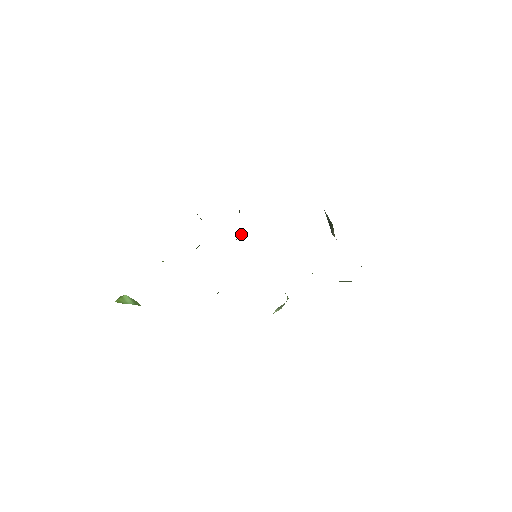
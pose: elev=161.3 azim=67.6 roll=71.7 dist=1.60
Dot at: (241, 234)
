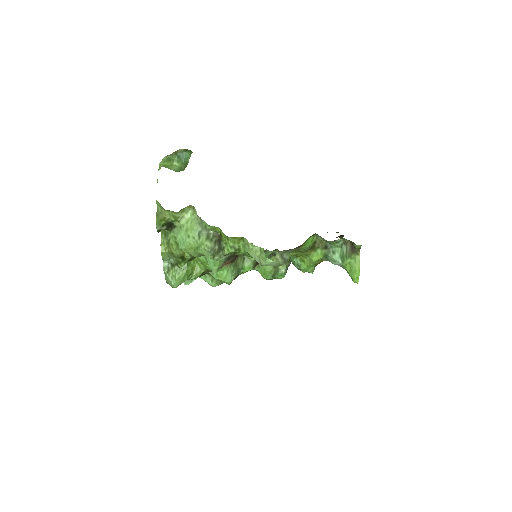
Dot at: (234, 274)
